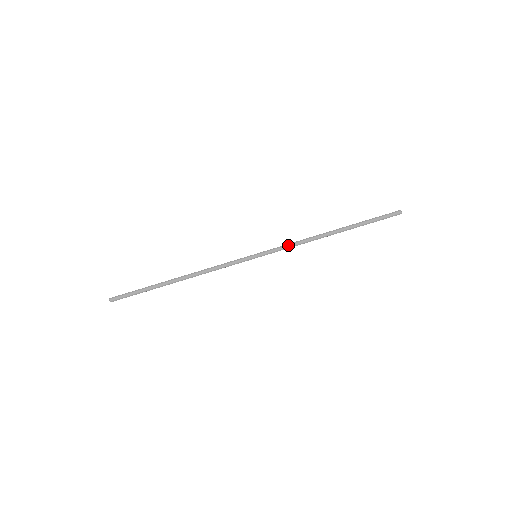
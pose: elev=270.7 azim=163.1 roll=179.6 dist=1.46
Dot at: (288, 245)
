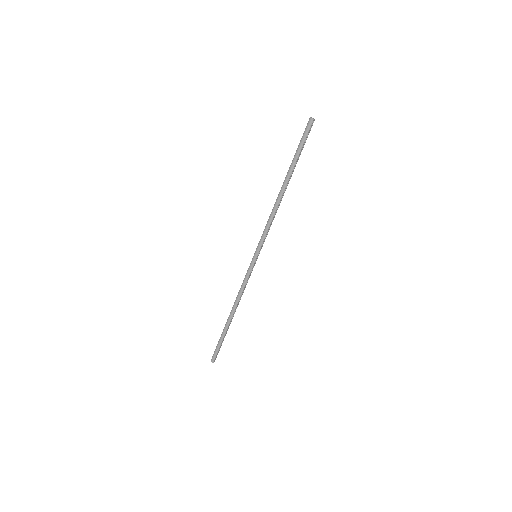
Dot at: (265, 229)
